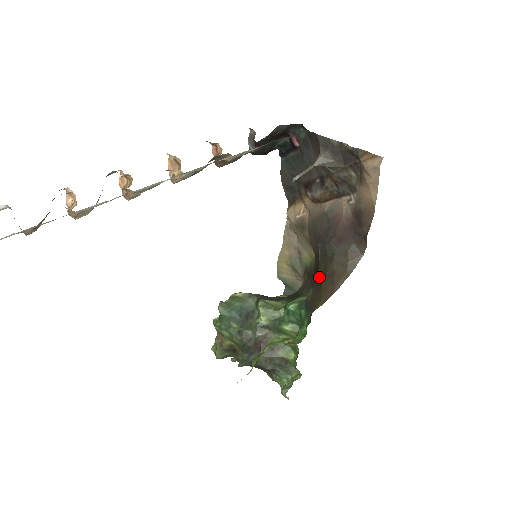
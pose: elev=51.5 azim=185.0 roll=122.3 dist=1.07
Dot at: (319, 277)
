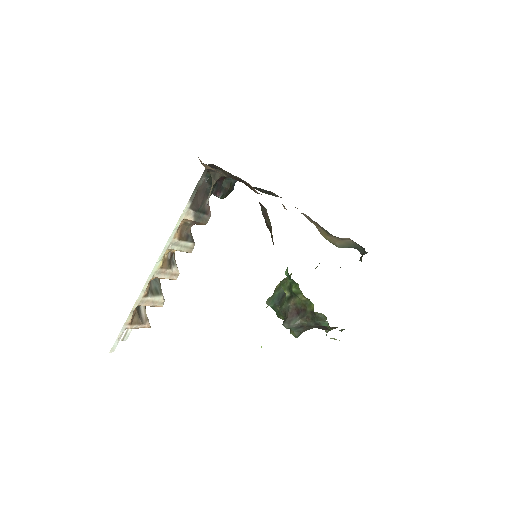
Dot at: occluded
